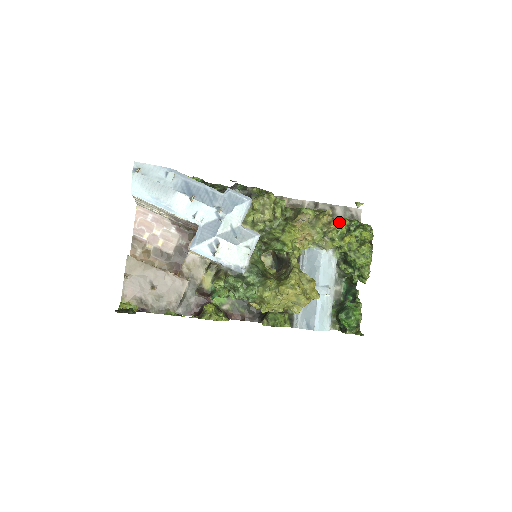
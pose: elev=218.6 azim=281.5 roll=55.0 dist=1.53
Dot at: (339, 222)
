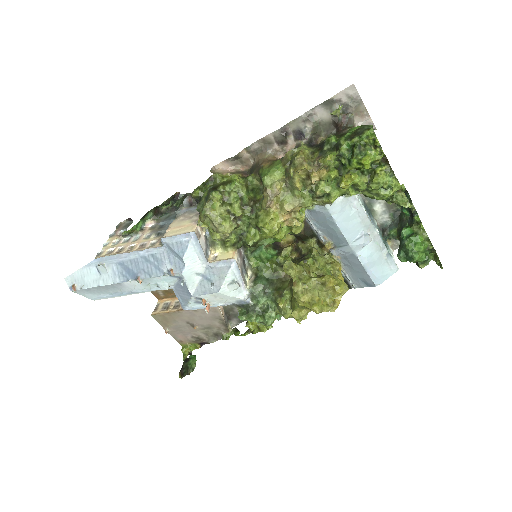
Dot at: (321, 166)
